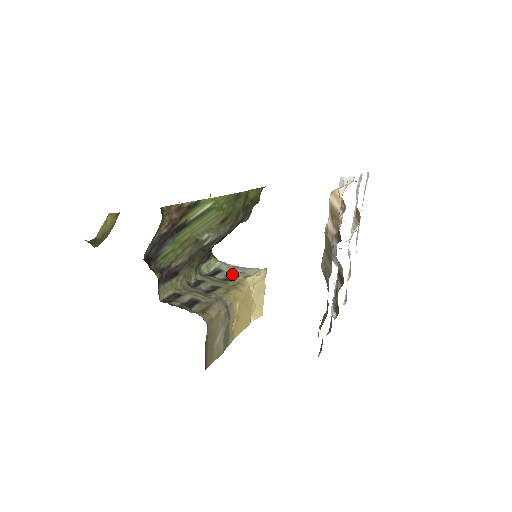
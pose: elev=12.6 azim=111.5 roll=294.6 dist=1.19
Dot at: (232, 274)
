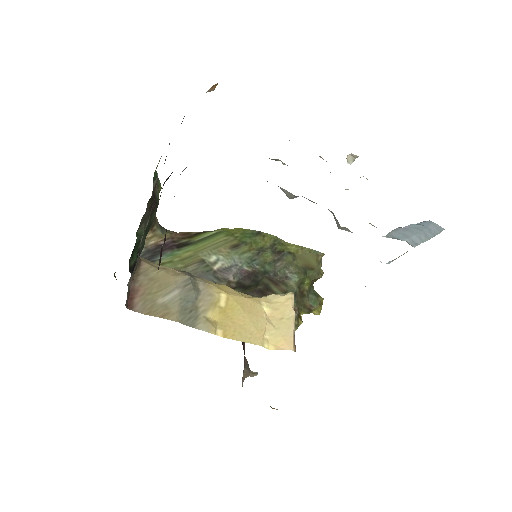
Dot at: occluded
